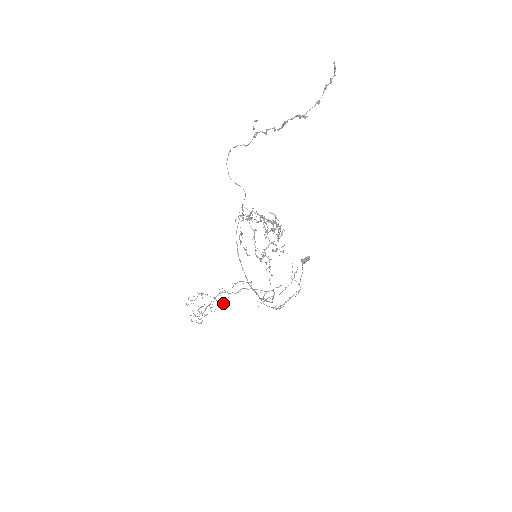
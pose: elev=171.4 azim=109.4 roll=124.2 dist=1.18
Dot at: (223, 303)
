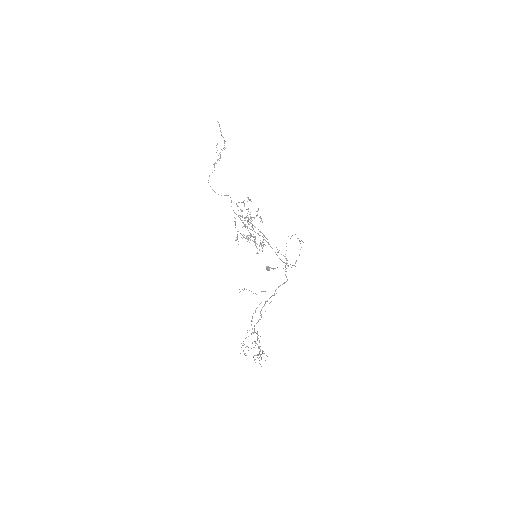
Dot at: occluded
